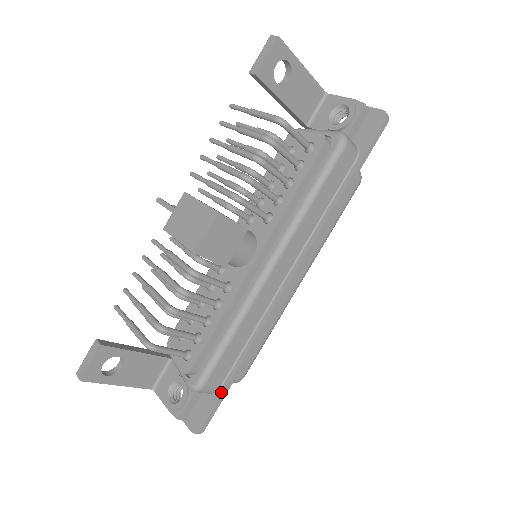
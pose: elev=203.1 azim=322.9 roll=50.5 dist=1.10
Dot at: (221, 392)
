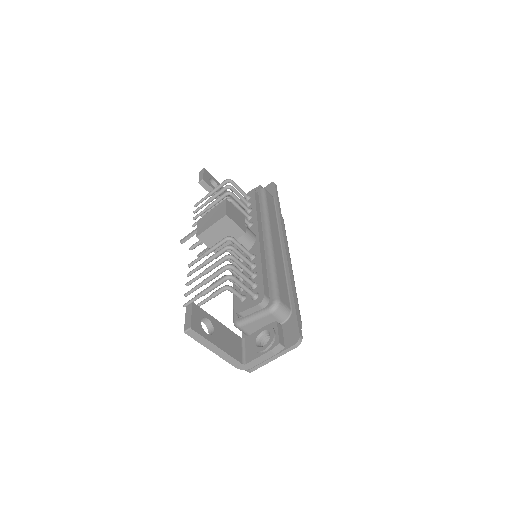
Dot at: (294, 309)
